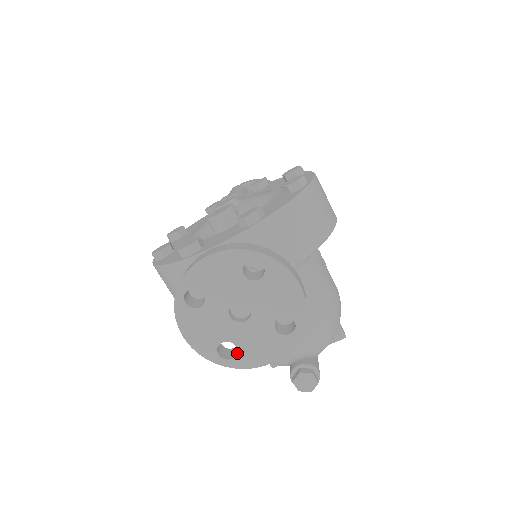
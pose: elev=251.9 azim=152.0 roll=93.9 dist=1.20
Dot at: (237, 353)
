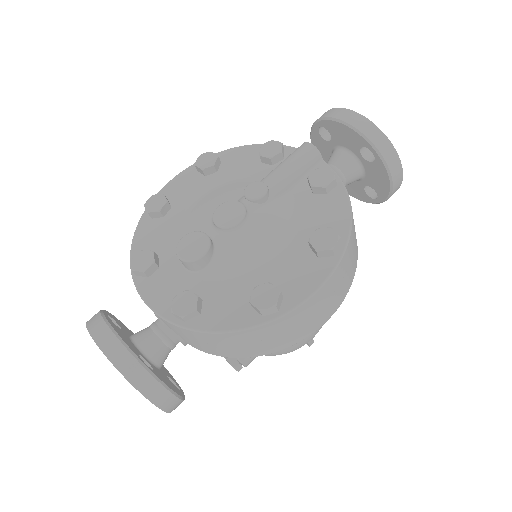
Dot at: occluded
